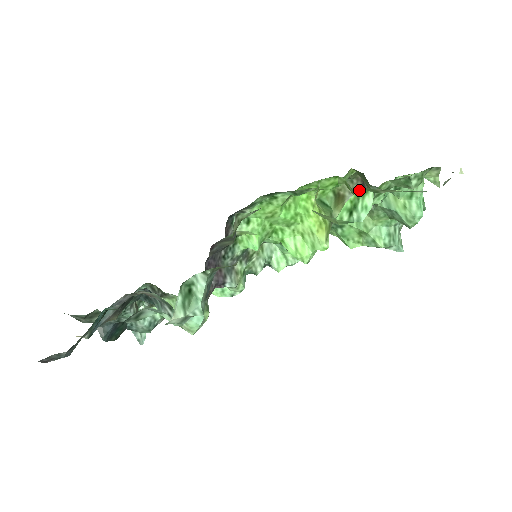
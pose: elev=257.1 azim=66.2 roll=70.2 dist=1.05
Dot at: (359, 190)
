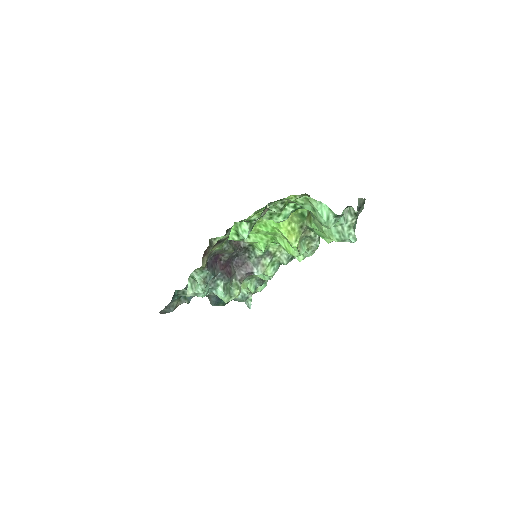
Dot at: (235, 223)
